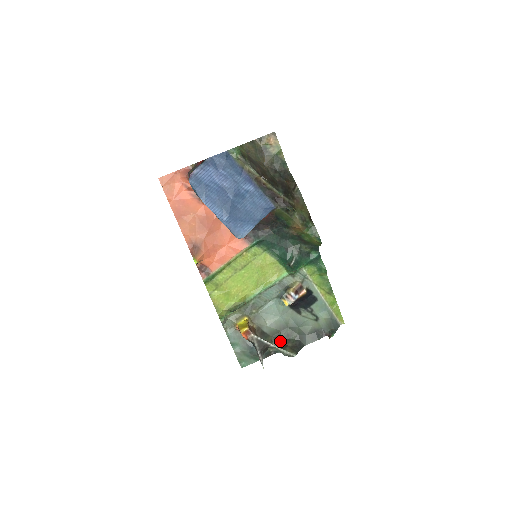
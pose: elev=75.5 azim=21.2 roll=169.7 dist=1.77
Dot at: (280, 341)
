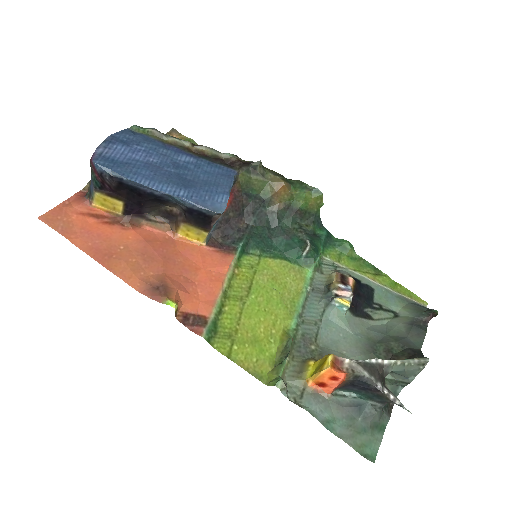
Dot at: occluded
